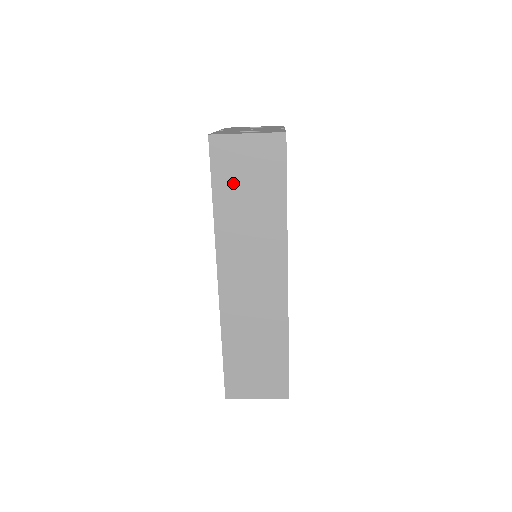
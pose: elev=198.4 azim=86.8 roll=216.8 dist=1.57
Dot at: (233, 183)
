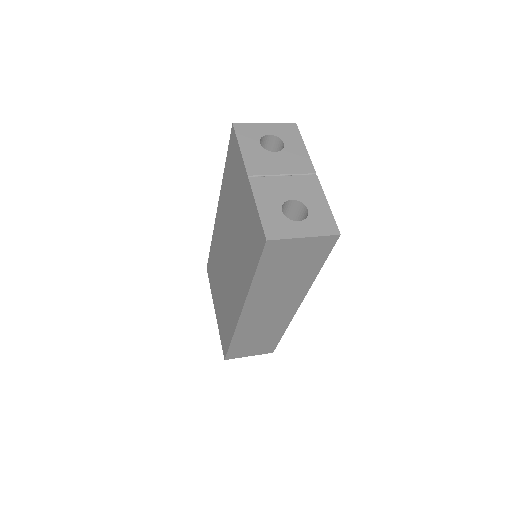
Dot at: (277, 266)
